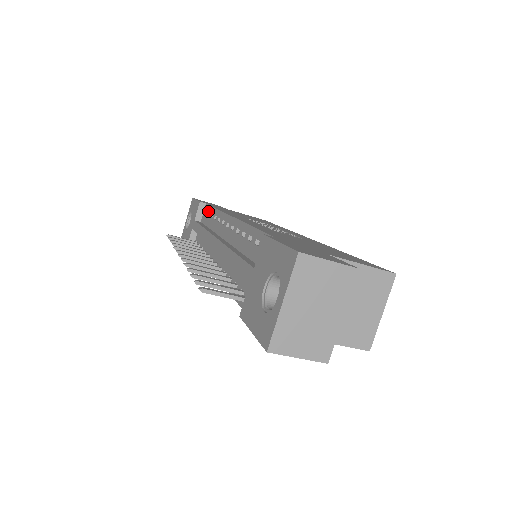
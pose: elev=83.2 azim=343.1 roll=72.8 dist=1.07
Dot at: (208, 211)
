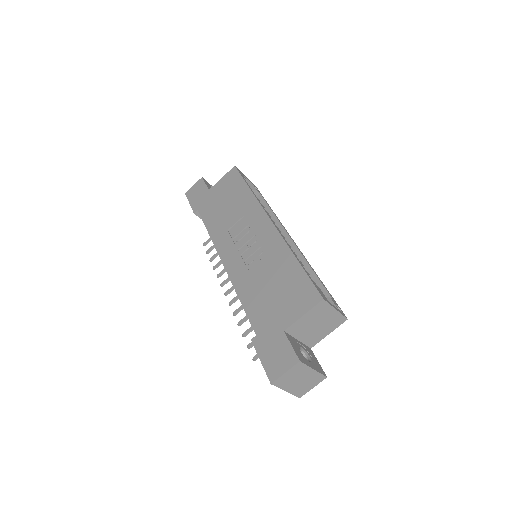
Dot at: occluded
